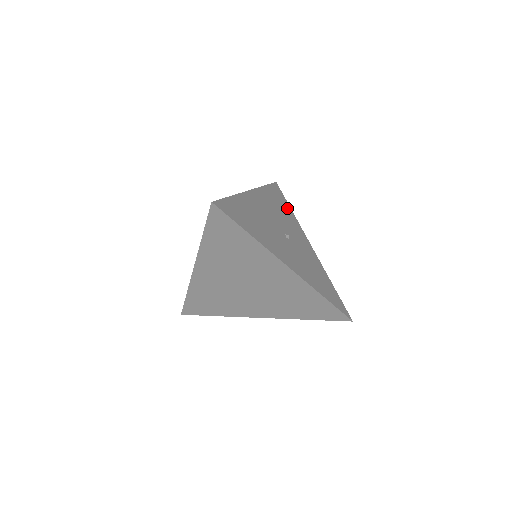
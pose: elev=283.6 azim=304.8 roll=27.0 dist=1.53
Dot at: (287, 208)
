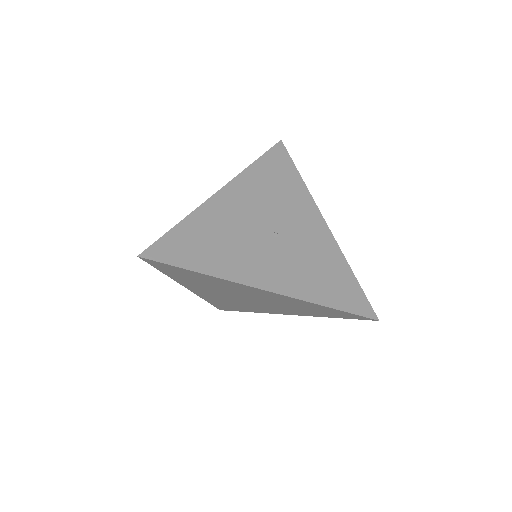
Dot at: (291, 178)
